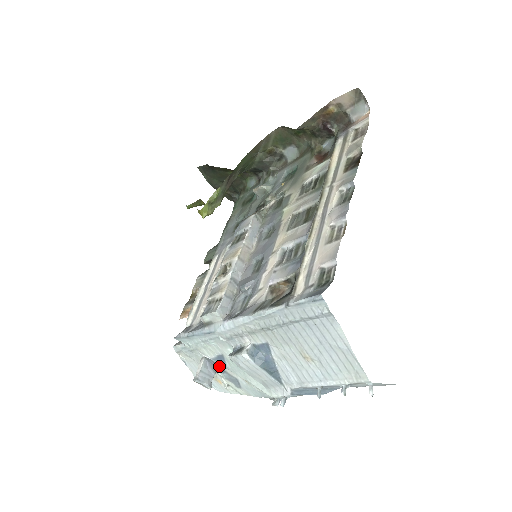
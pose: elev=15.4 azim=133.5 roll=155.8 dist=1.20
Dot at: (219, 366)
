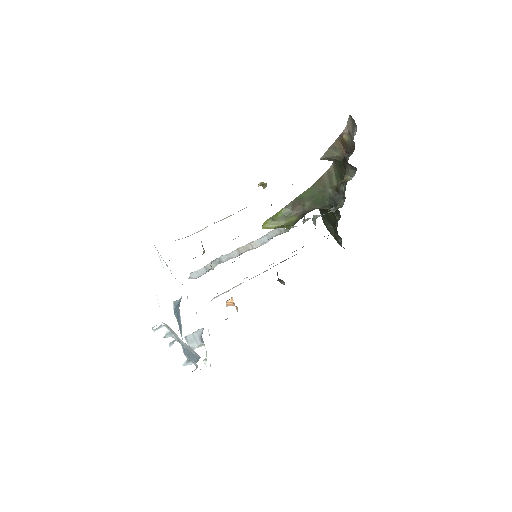
Dot at: occluded
